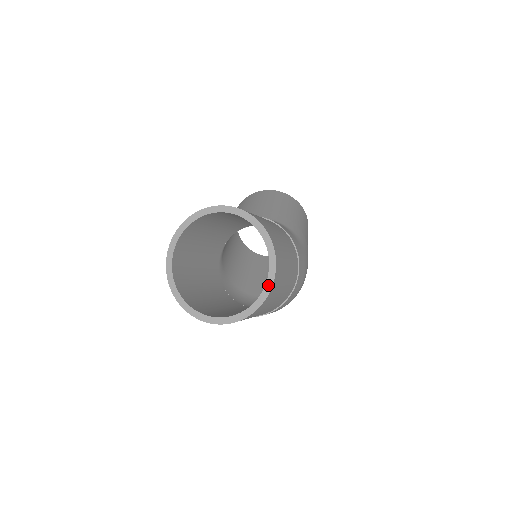
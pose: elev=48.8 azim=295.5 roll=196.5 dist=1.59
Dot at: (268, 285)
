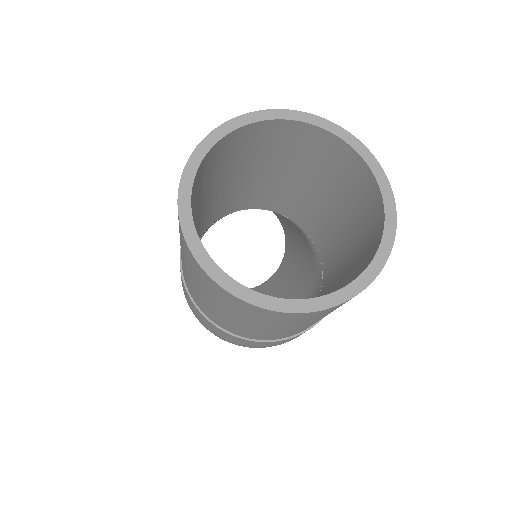
Dot at: (374, 266)
